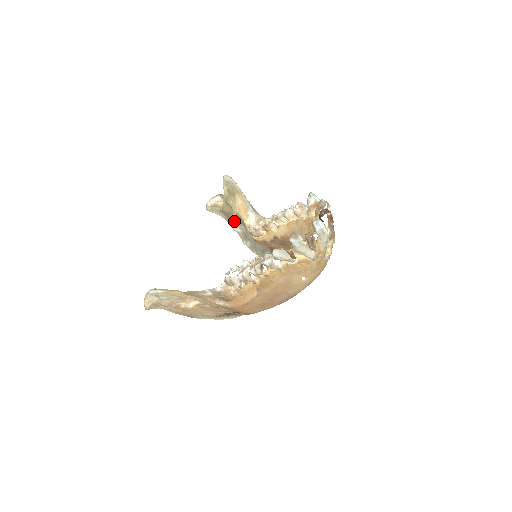
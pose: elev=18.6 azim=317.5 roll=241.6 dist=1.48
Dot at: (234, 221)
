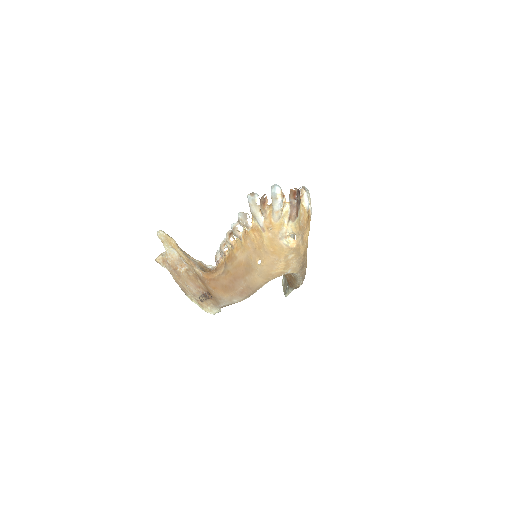
Dot at: occluded
